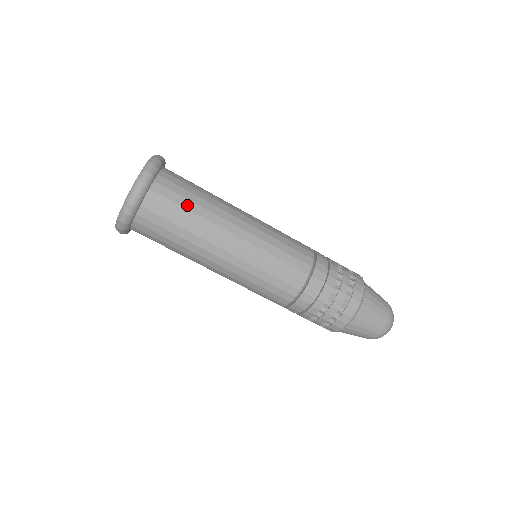
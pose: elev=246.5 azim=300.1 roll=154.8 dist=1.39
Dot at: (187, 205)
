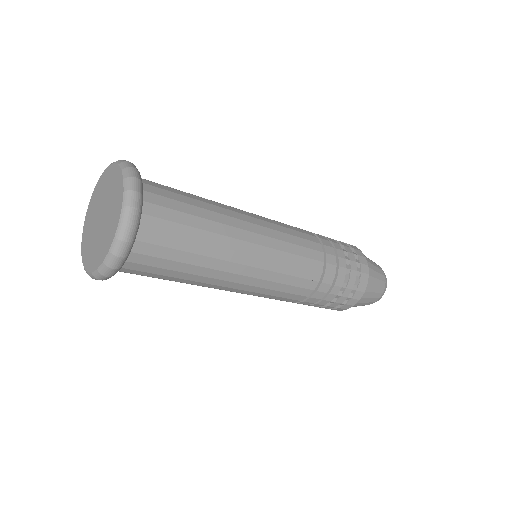
Dot at: (184, 246)
